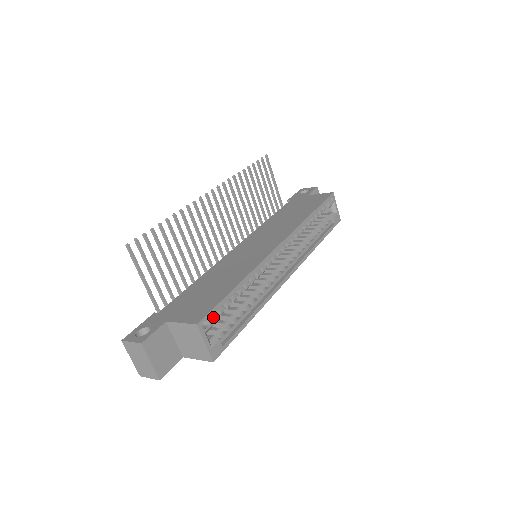
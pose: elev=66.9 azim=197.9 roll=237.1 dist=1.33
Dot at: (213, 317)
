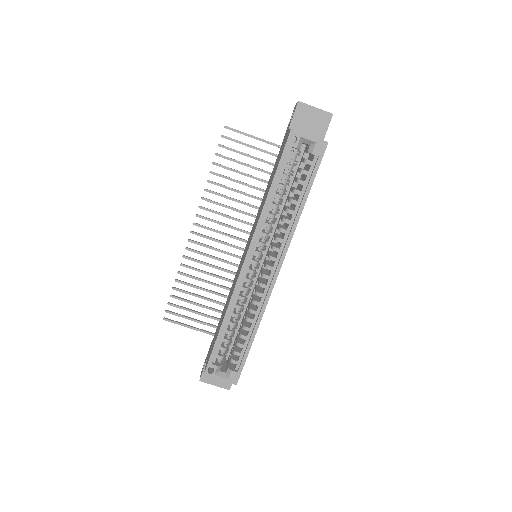
Dot at: (218, 358)
